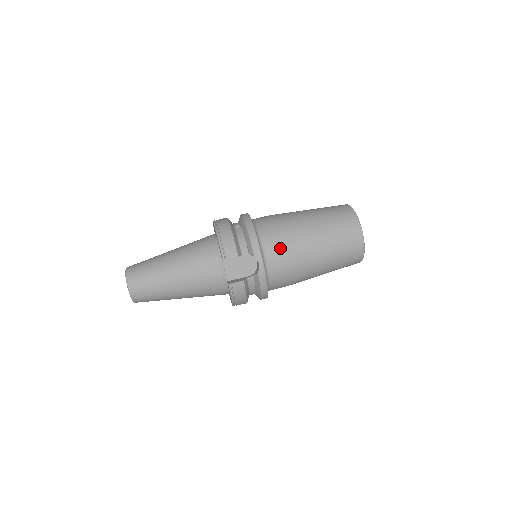
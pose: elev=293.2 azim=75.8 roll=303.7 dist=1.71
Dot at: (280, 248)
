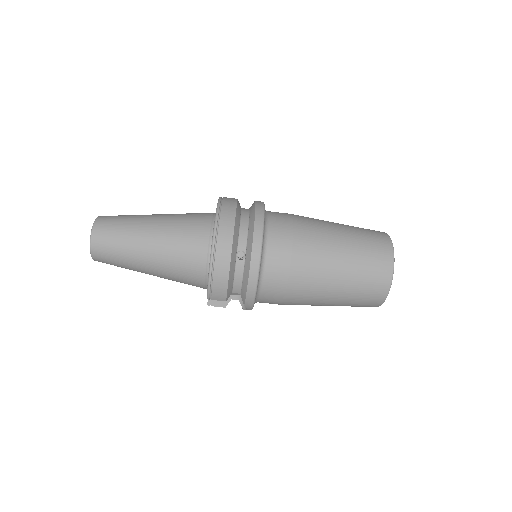
Dot at: (279, 299)
